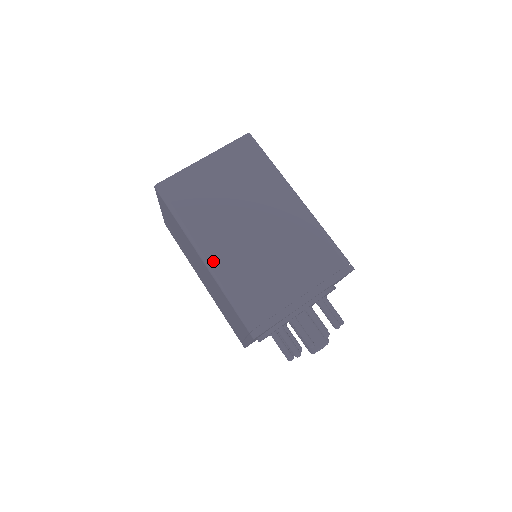
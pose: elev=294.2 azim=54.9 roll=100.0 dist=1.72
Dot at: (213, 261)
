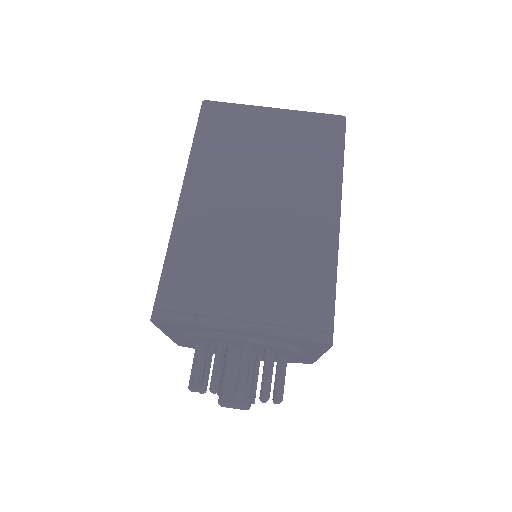
Dot at: (186, 209)
